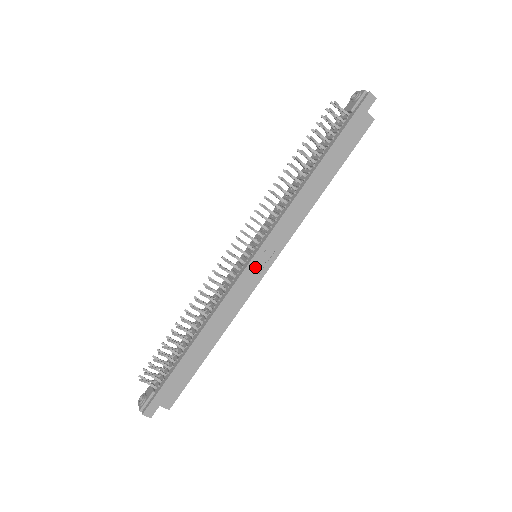
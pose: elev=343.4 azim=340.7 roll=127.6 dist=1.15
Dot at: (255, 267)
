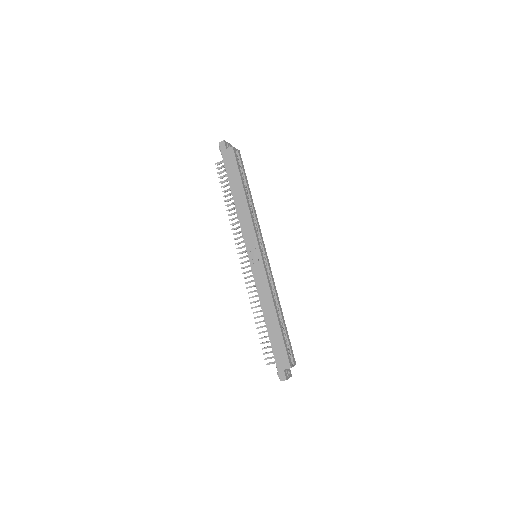
Dot at: (254, 261)
